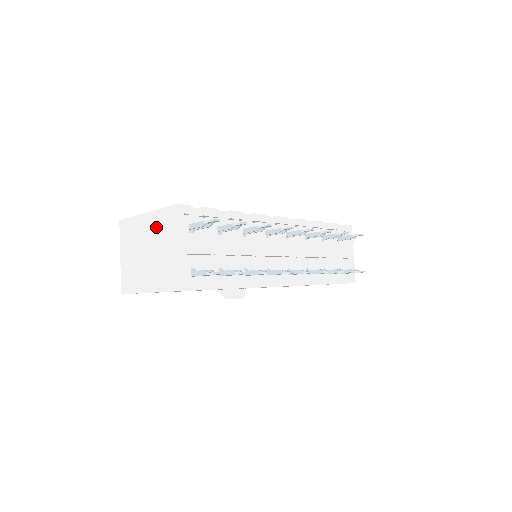
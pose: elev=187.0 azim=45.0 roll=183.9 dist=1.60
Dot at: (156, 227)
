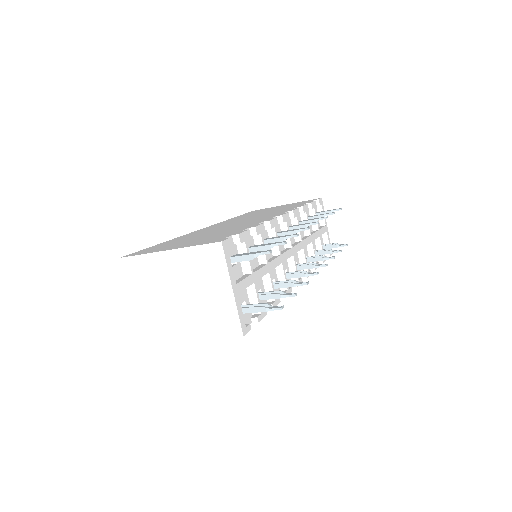
Dot at: (190, 267)
